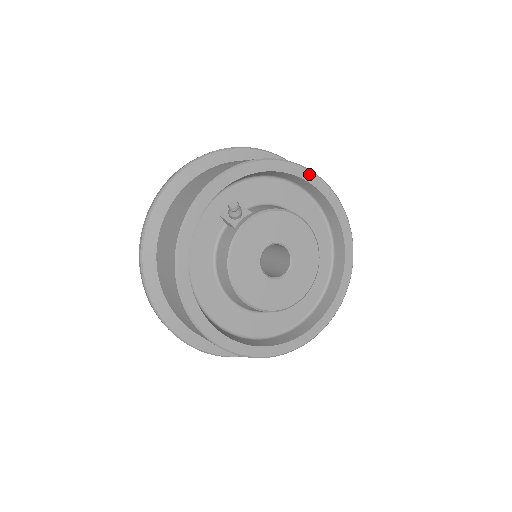
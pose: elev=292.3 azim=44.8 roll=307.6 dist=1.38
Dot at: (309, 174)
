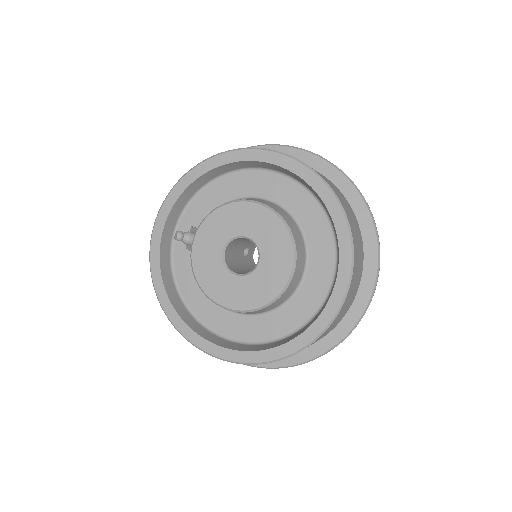
Dot at: (227, 156)
